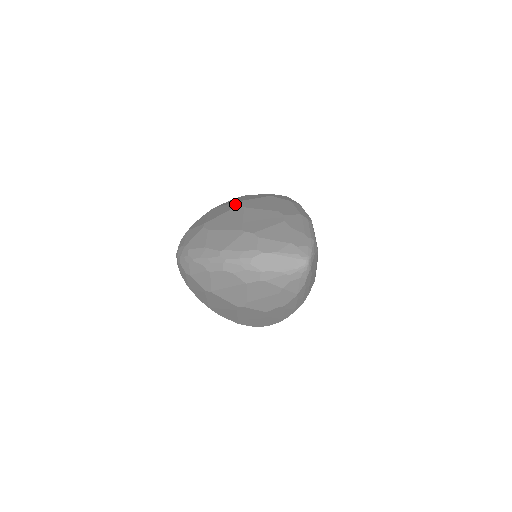
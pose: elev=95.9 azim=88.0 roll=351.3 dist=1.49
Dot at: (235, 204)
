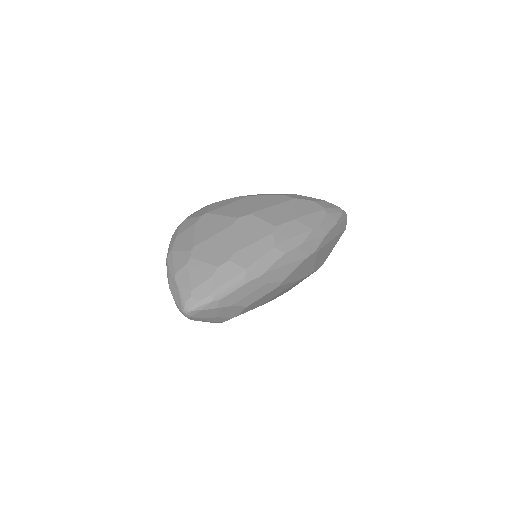
Dot at: (243, 213)
